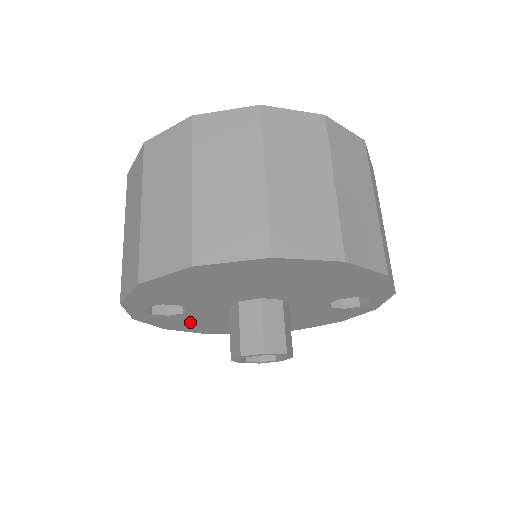
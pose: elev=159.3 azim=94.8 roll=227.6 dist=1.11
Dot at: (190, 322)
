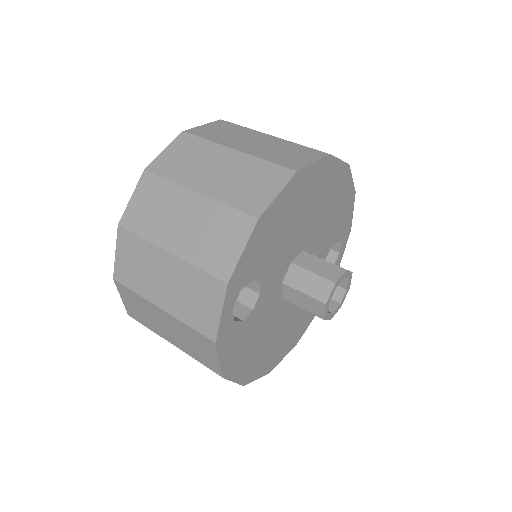
Dot at: (247, 342)
